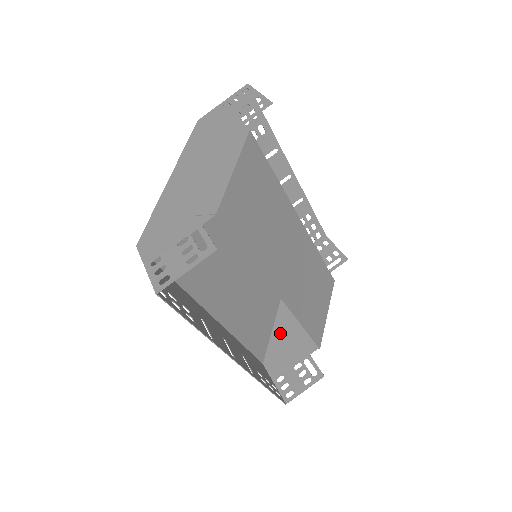
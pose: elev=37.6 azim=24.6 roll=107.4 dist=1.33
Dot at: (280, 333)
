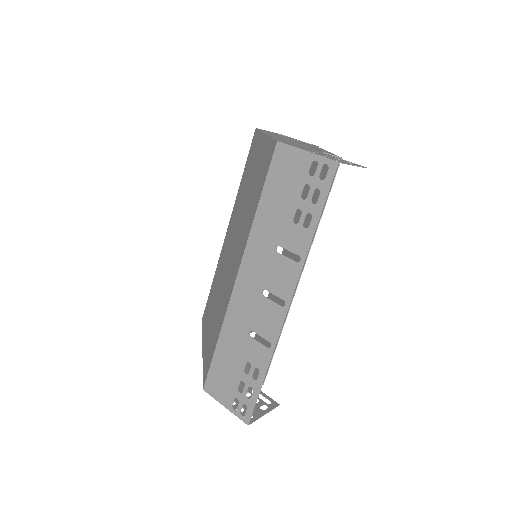
Dot at: occluded
